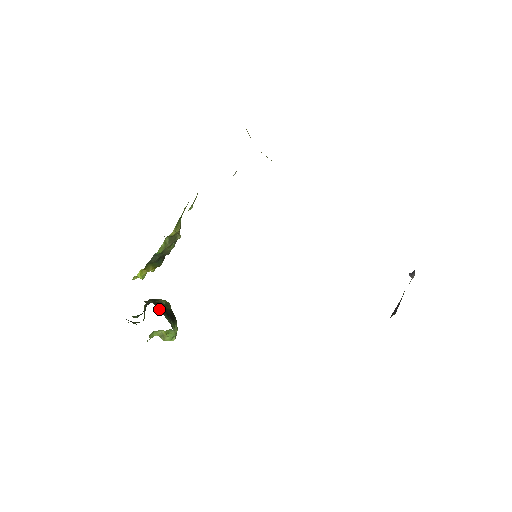
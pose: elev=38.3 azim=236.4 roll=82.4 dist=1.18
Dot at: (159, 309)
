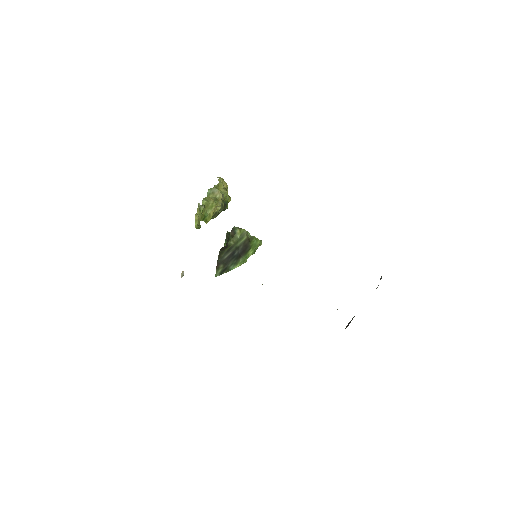
Dot at: (221, 273)
